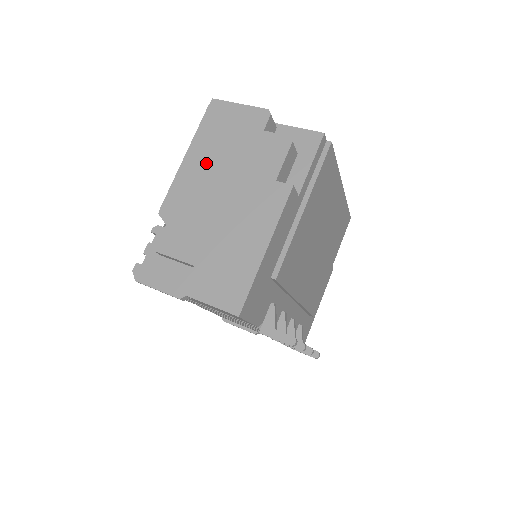
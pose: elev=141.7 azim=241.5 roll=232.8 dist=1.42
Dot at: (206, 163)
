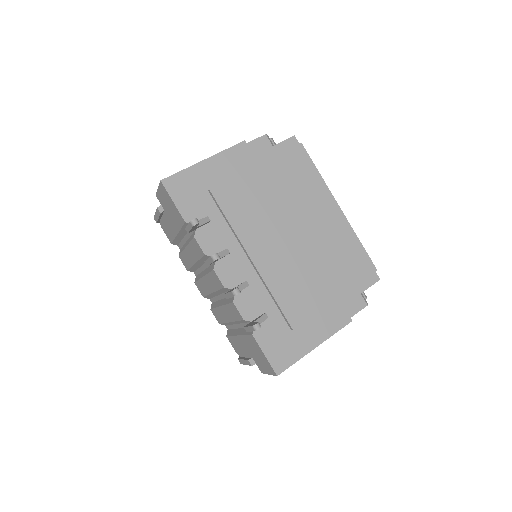
Dot at: occluded
